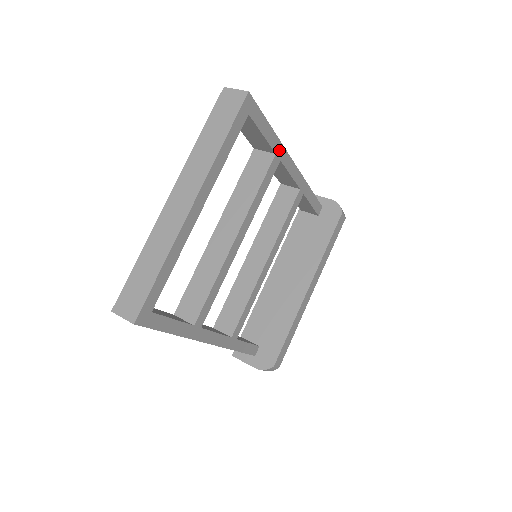
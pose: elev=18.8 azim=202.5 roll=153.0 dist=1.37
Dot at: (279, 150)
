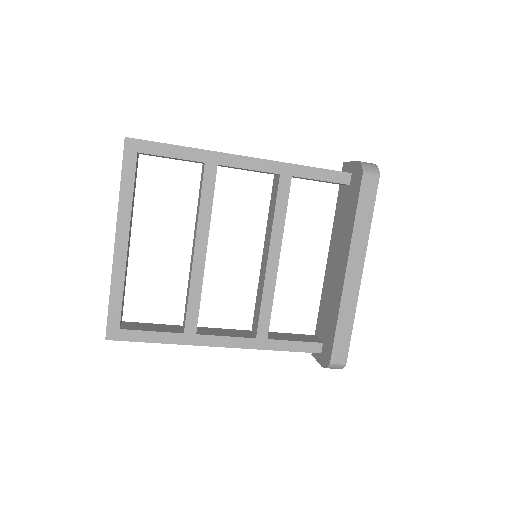
Dot at: (208, 157)
